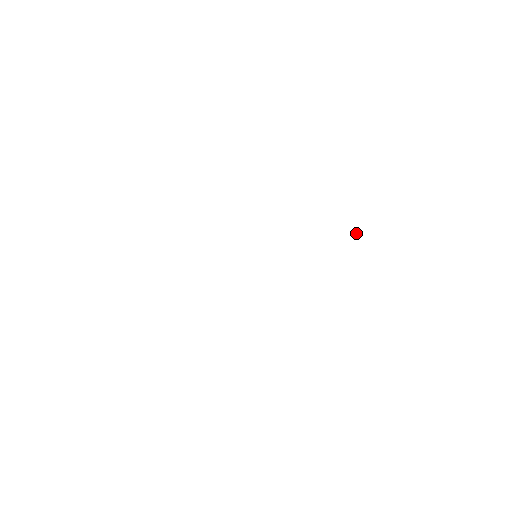
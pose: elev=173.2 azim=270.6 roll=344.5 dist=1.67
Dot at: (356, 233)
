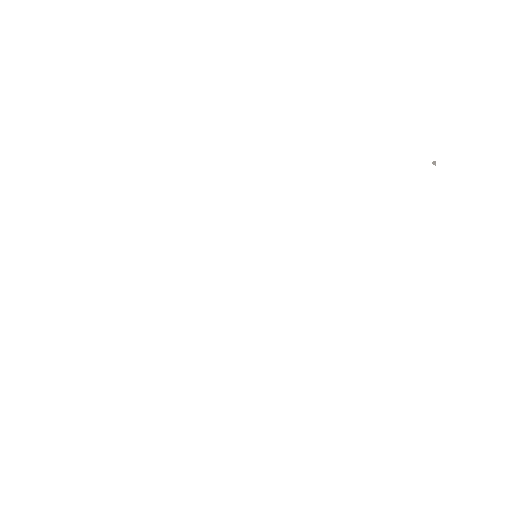
Dot at: (434, 163)
